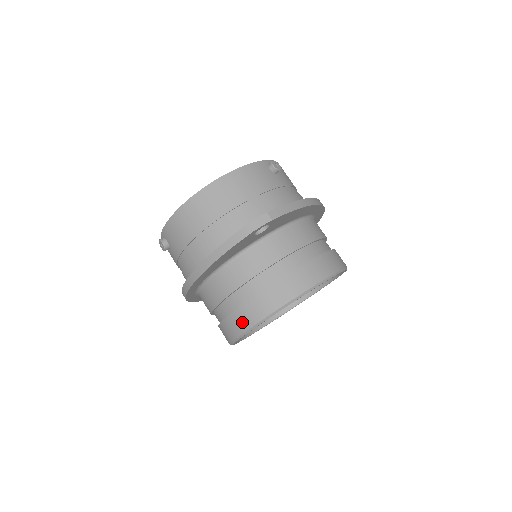
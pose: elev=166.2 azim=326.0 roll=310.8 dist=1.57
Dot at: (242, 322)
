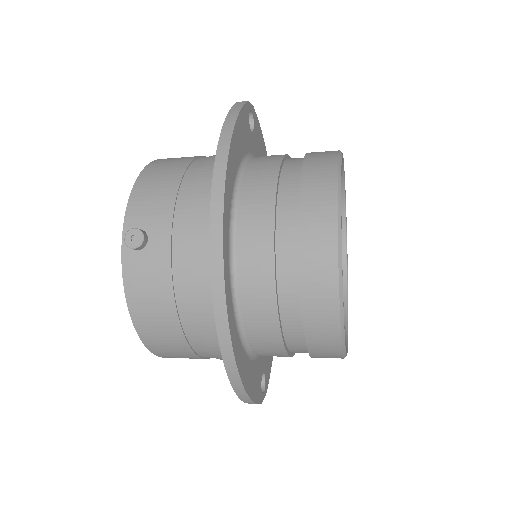
Dot at: (322, 181)
